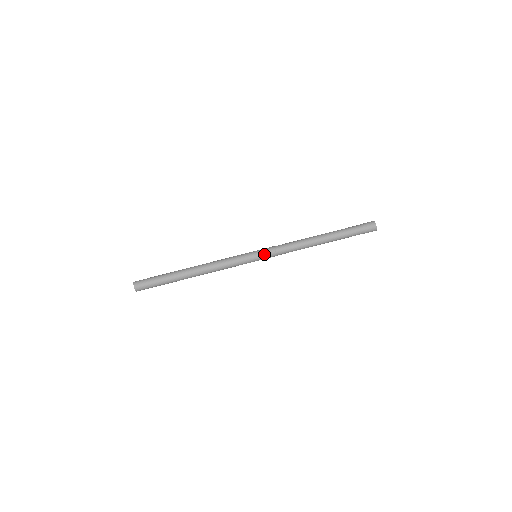
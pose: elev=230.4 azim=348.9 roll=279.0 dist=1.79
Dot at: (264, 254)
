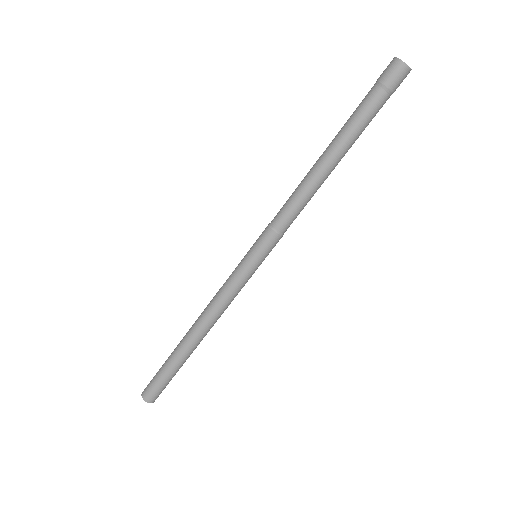
Dot at: (258, 243)
